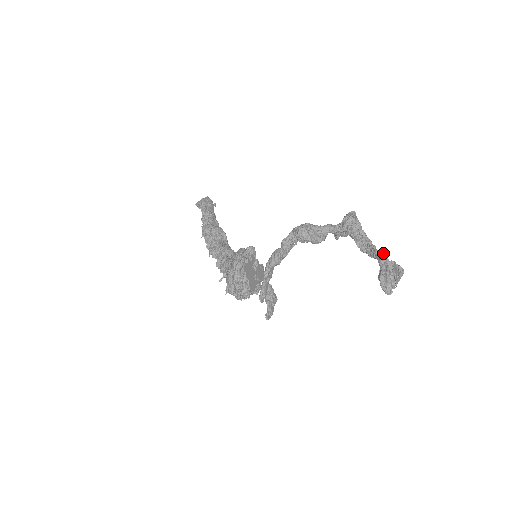
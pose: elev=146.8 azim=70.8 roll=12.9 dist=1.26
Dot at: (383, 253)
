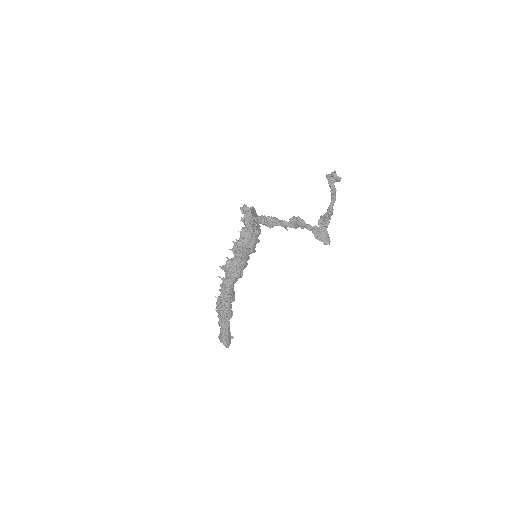
Dot at: occluded
